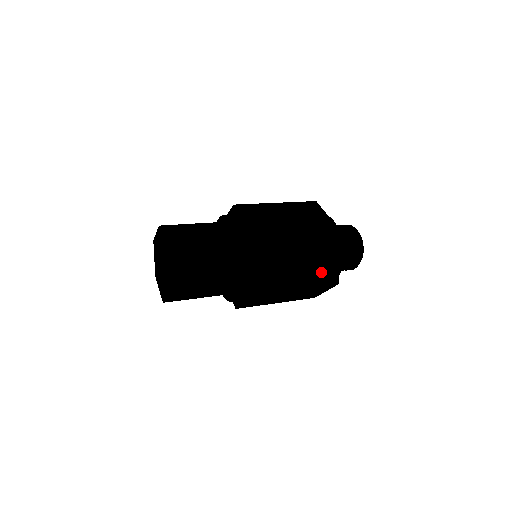
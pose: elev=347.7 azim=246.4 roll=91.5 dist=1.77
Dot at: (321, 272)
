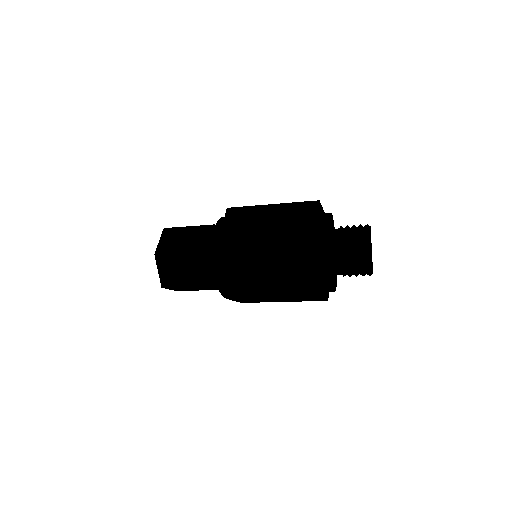
Dot at: (295, 231)
